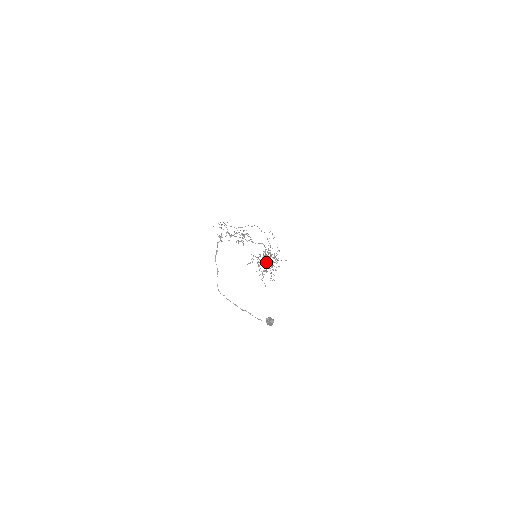
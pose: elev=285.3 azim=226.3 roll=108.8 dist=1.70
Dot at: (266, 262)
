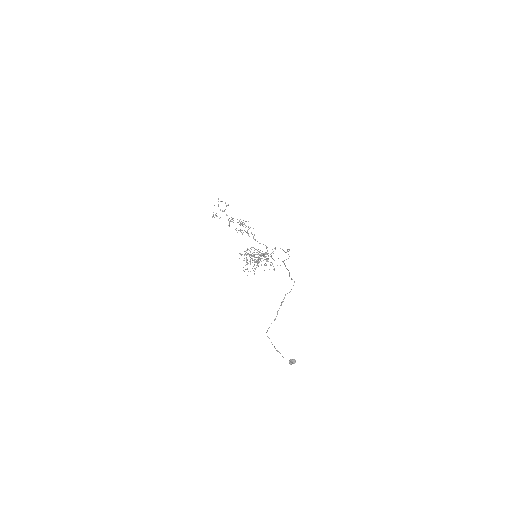
Dot at: occluded
